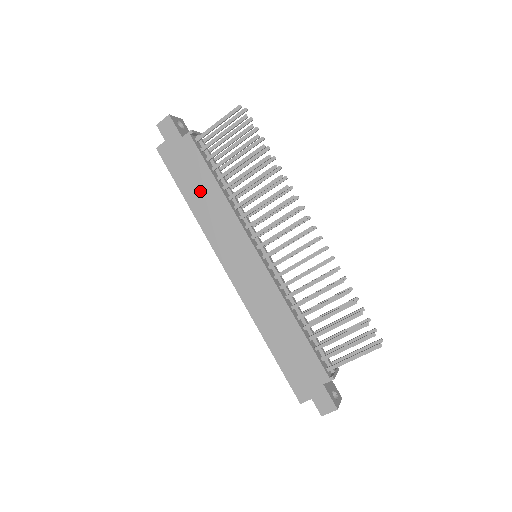
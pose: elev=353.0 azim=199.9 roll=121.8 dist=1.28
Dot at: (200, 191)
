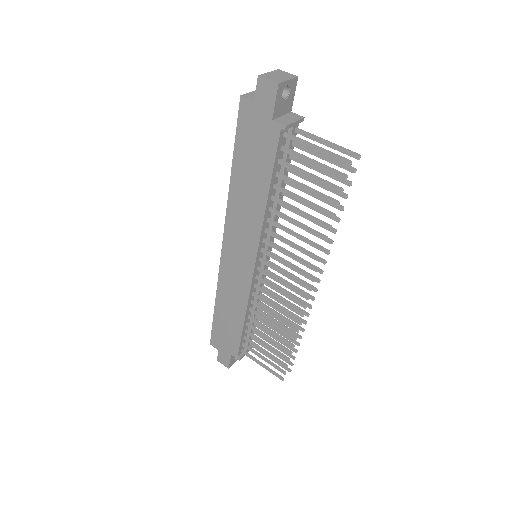
Dot at: (249, 179)
